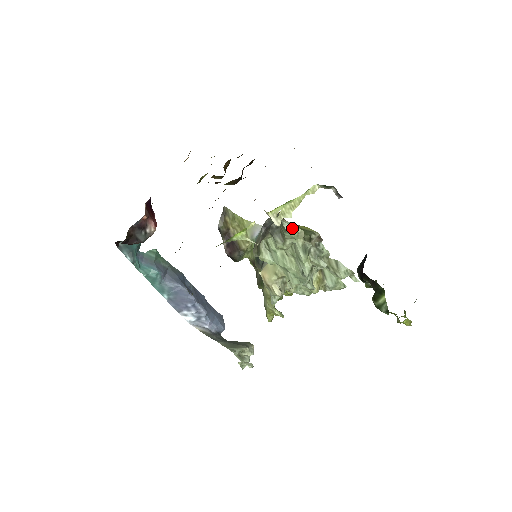
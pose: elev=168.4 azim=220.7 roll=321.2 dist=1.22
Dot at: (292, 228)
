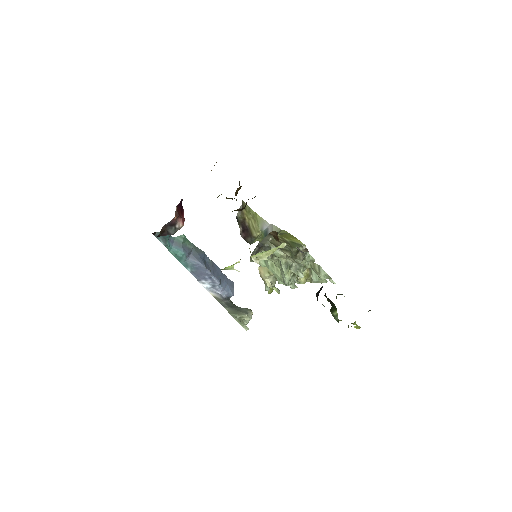
Dot at: (277, 252)
